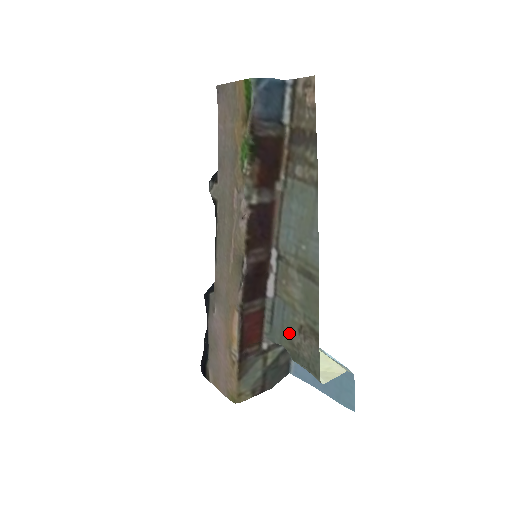
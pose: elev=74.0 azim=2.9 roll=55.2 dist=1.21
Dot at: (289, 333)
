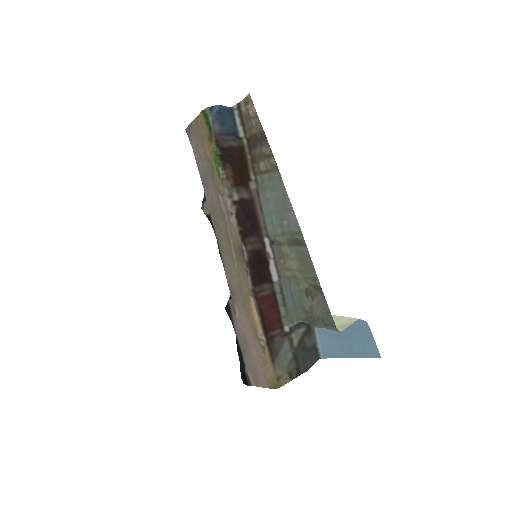
Dot at: (300, 303)
